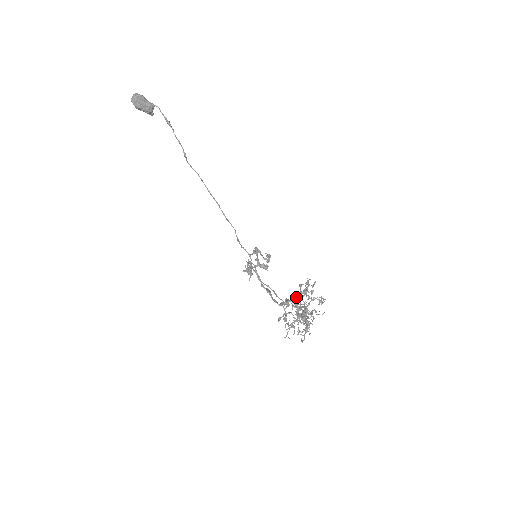
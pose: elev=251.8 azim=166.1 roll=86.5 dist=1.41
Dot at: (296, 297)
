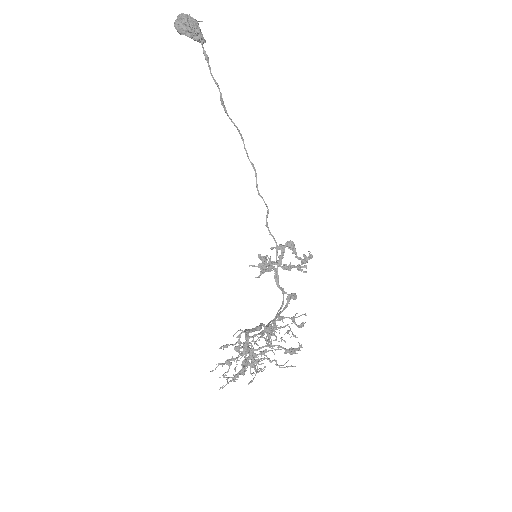
Dot at: occluded
